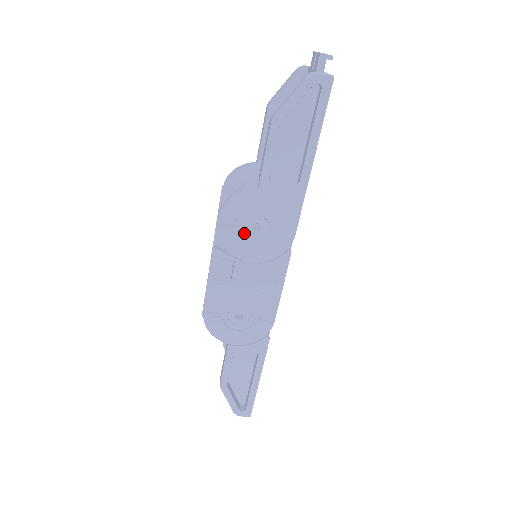
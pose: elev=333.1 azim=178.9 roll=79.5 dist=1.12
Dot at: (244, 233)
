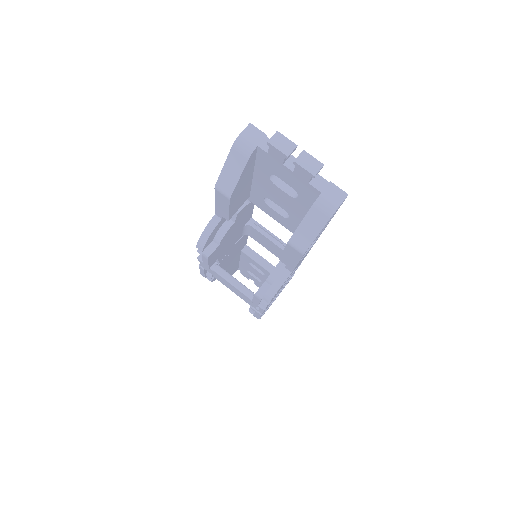
Dot at: occluded
